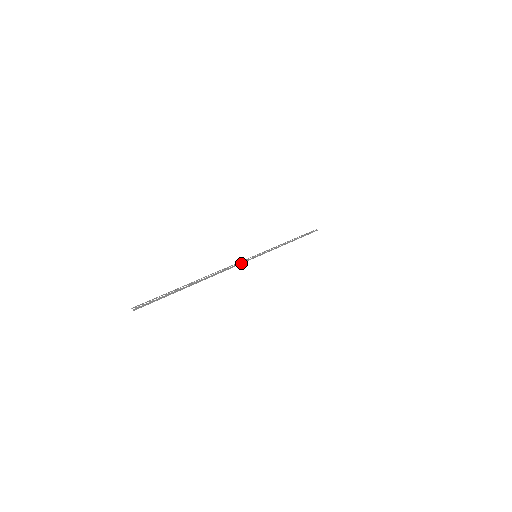
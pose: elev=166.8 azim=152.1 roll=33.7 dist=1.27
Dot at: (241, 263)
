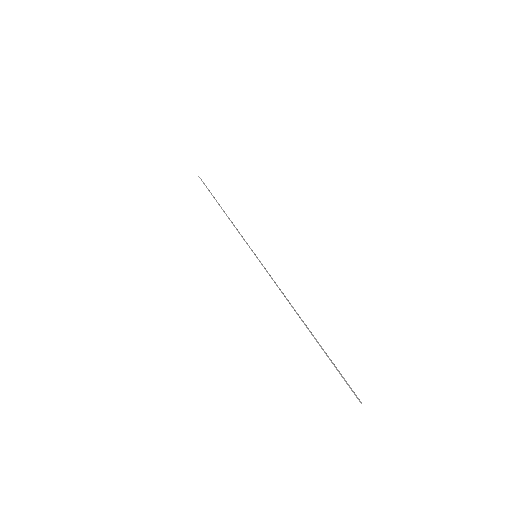
Dot at: (270, 276)
